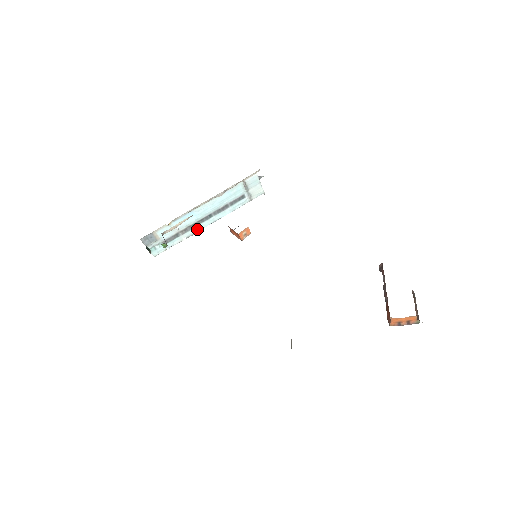
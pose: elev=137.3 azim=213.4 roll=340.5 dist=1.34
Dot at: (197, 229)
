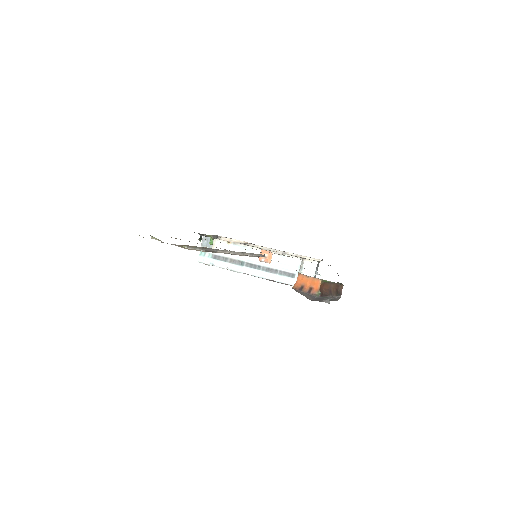
Dot at: (242, 270)
